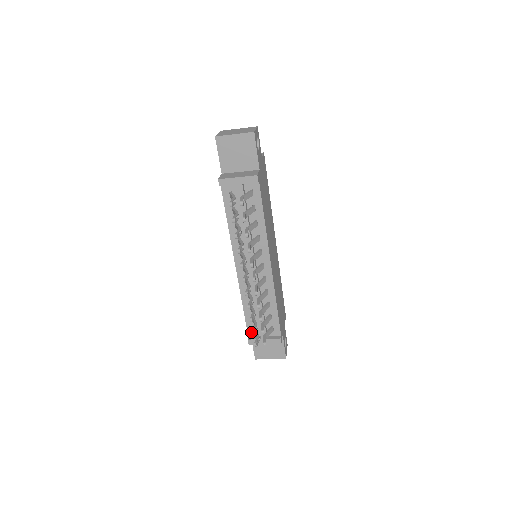
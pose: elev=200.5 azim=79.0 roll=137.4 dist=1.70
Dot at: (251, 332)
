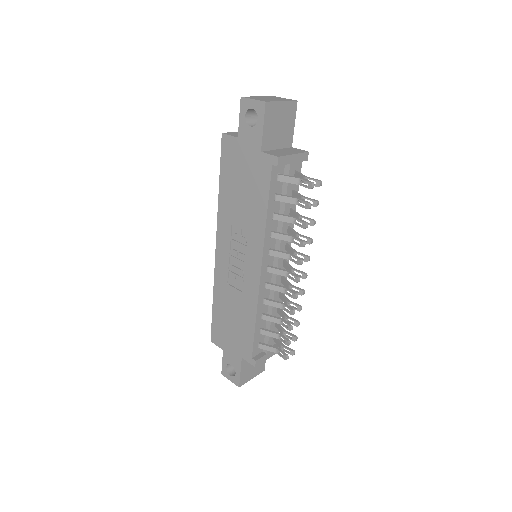
Dot at: (255, 351)
